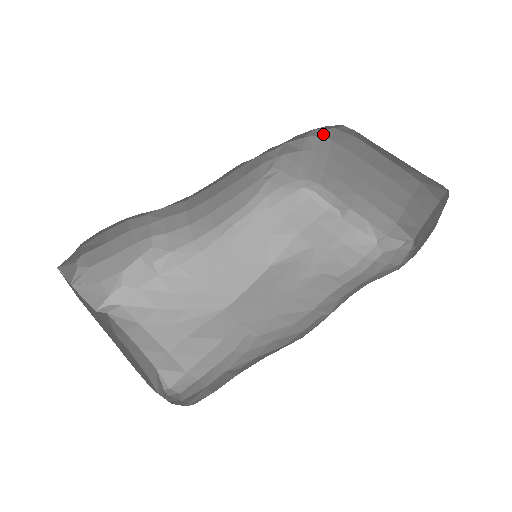
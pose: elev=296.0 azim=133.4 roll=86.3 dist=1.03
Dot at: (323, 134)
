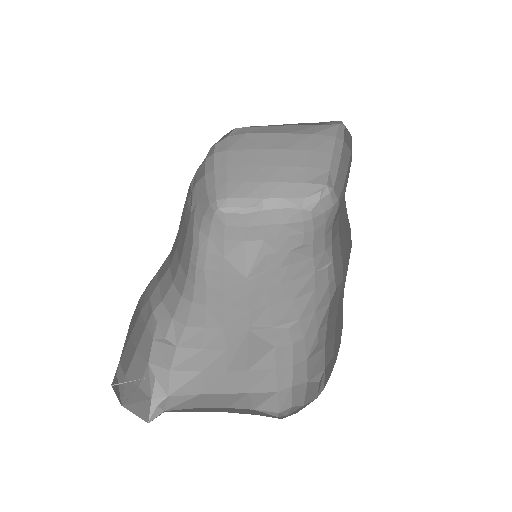
Dot at: (217, 149)
